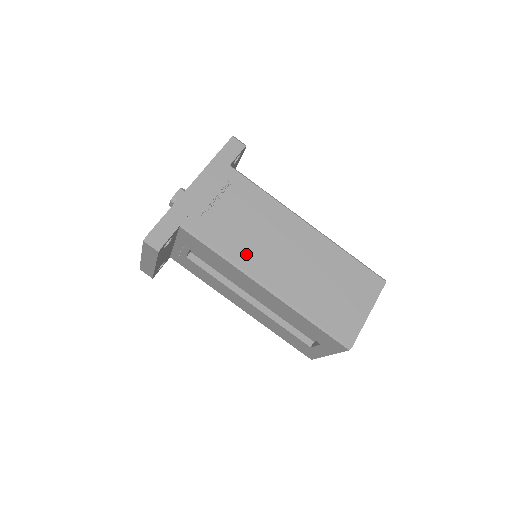
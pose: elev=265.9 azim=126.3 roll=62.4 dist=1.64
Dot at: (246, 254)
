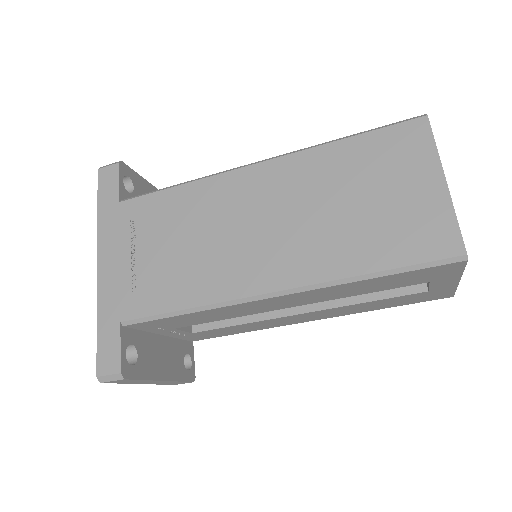
Dot at: (216, 280)
